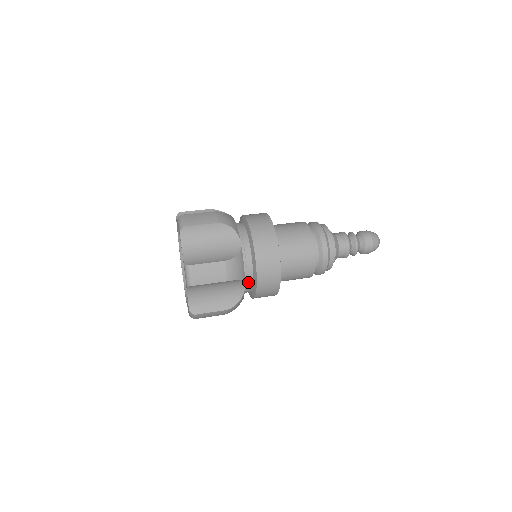
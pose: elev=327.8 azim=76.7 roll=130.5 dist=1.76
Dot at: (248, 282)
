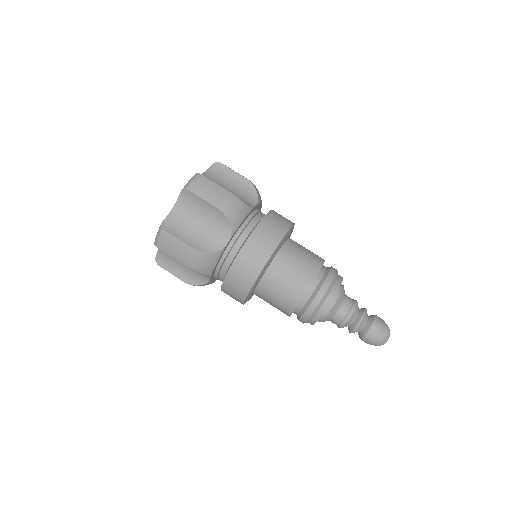
Dot at: (219, 276)
